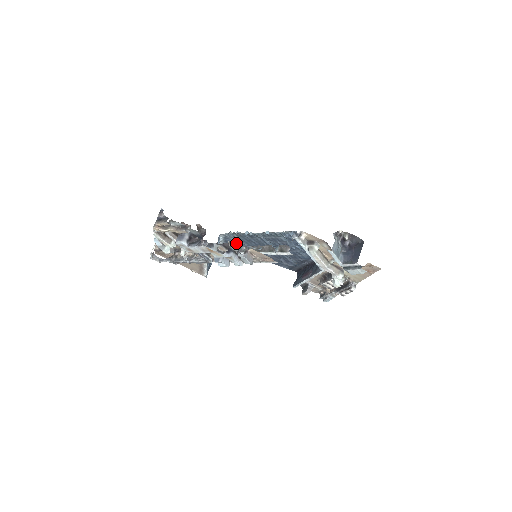
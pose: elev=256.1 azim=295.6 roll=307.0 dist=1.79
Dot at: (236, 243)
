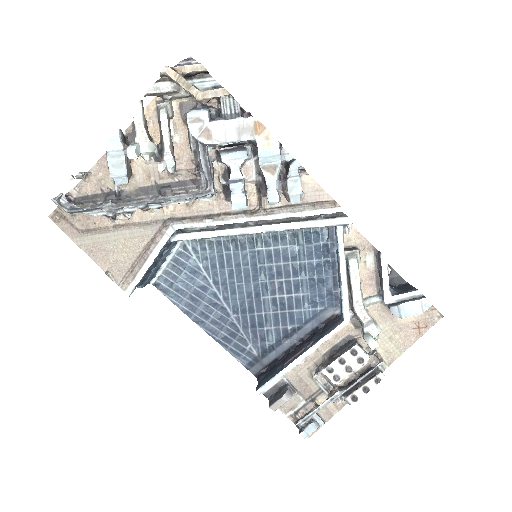
Dot at: (191, 273)
